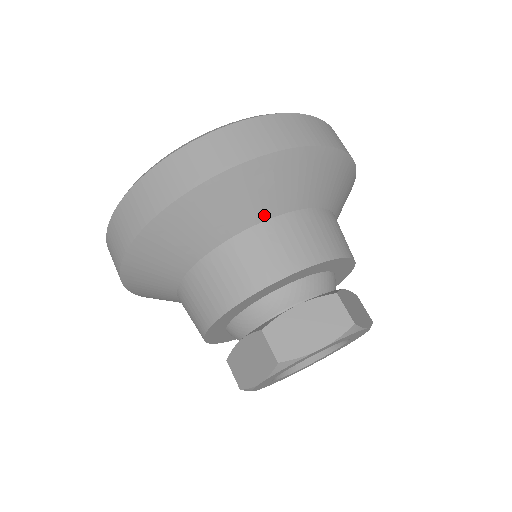
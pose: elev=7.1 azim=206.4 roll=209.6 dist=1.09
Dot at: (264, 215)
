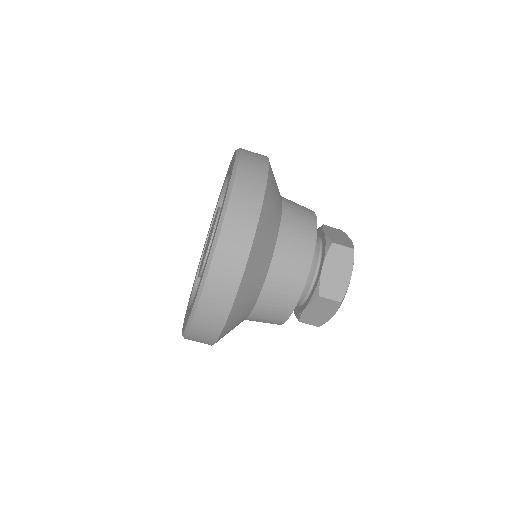
Dot at: occluded
